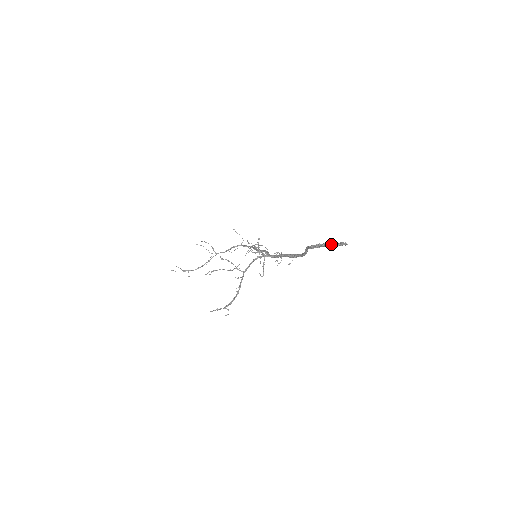
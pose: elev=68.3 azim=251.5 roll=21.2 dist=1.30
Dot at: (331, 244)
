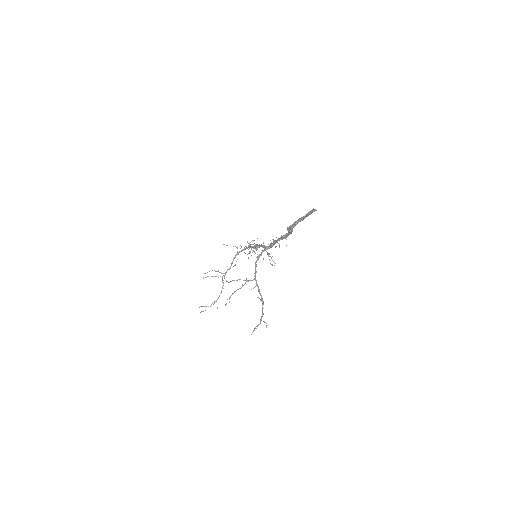
Dot at: (303, 217)
